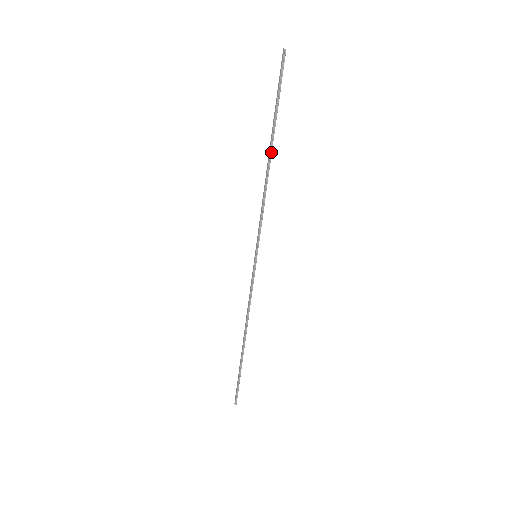
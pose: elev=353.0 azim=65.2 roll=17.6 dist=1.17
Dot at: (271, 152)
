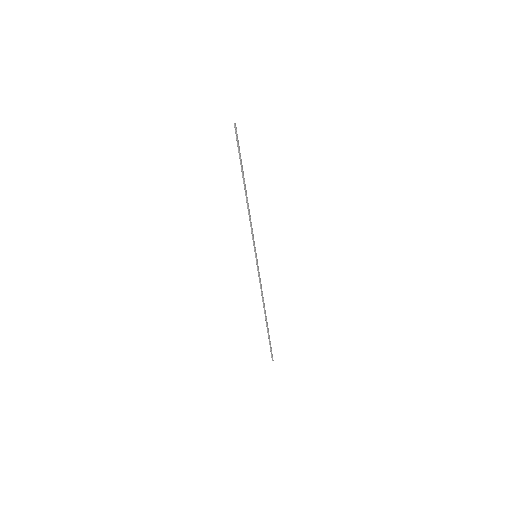
Dot at: (245, 188)
